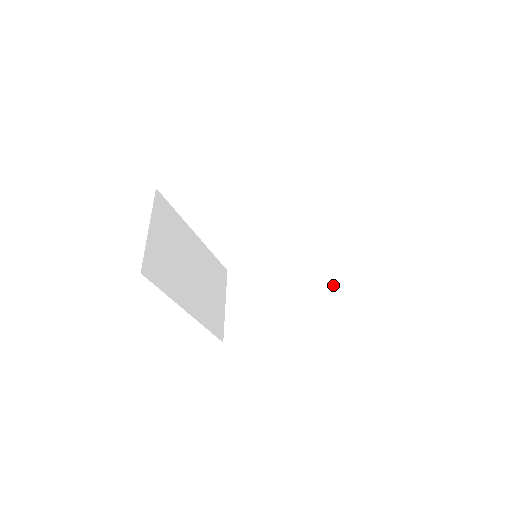
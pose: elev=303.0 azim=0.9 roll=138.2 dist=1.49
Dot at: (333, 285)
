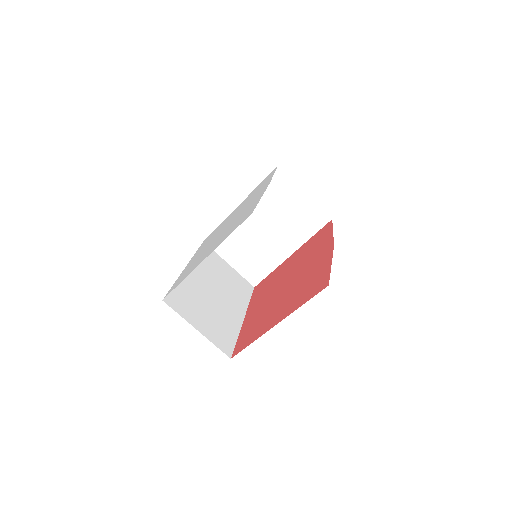
Dot at: (297, 202)
